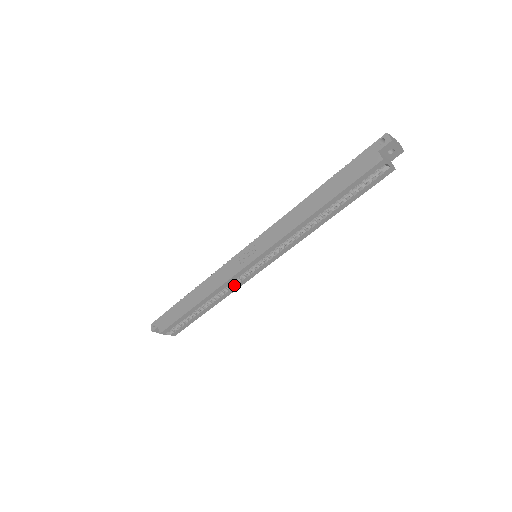
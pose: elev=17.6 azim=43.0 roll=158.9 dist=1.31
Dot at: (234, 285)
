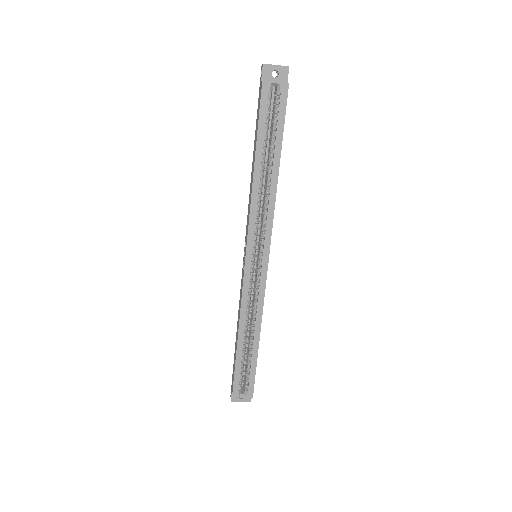
Dot at: (257, 299)
